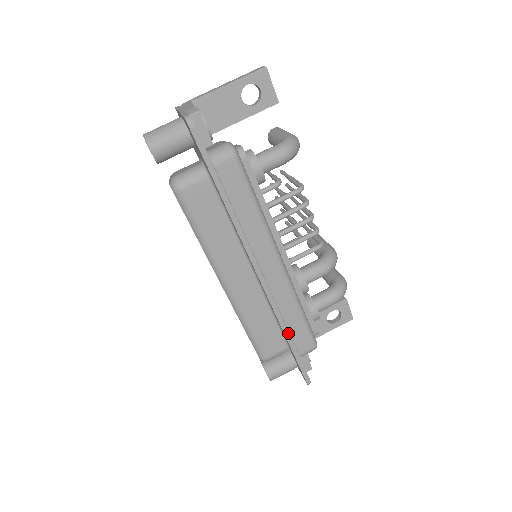
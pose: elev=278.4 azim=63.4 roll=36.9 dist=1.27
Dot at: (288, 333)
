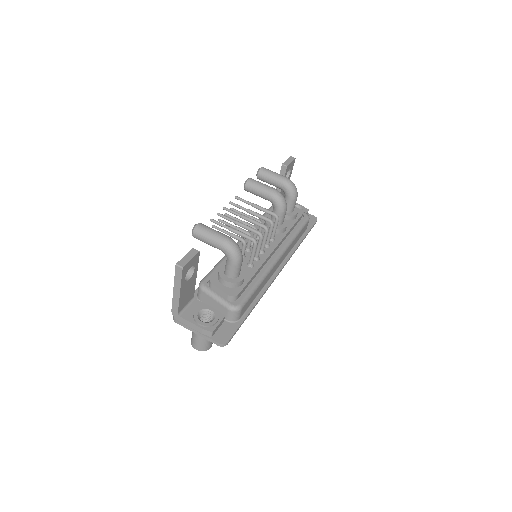
Dot at: occluded
